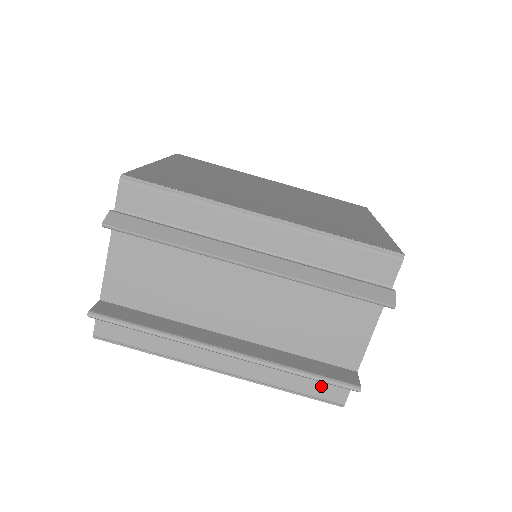
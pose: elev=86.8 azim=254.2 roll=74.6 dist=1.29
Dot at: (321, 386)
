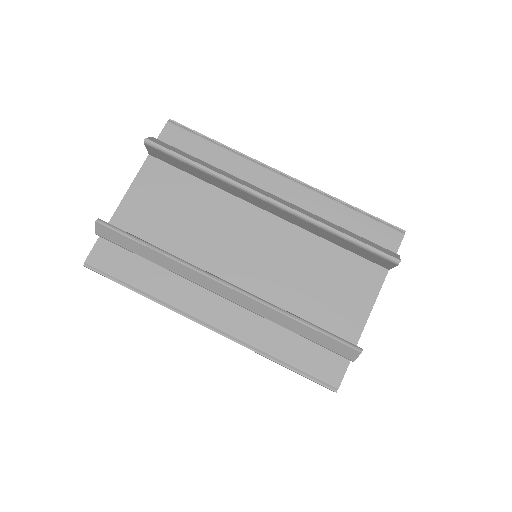
Dot at: (316, 359)
